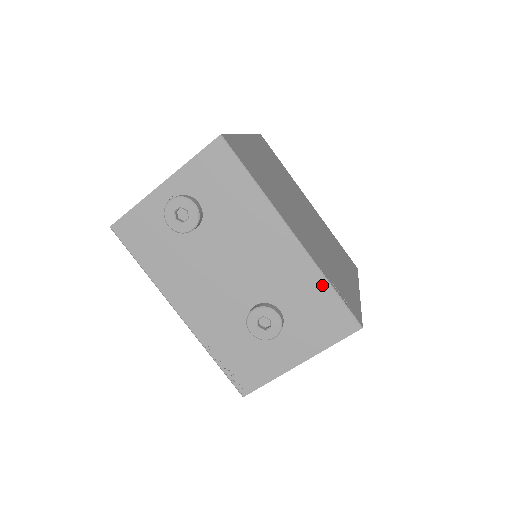
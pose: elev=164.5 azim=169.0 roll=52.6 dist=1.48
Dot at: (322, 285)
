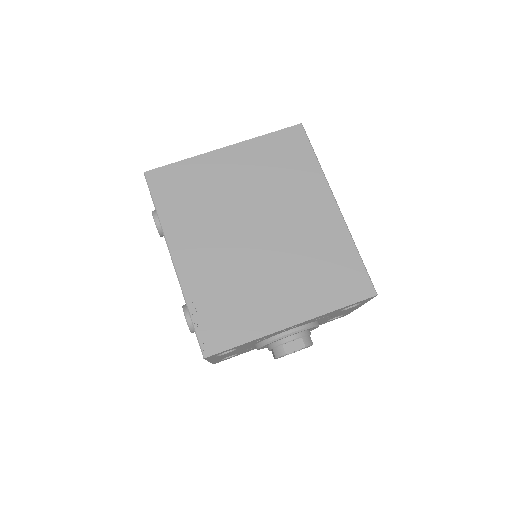
Dot at: occluded
